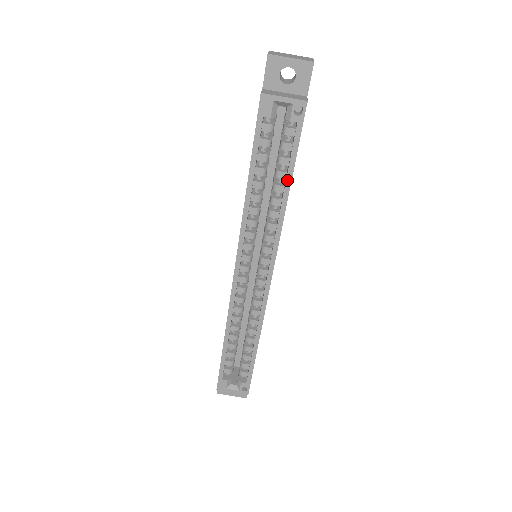
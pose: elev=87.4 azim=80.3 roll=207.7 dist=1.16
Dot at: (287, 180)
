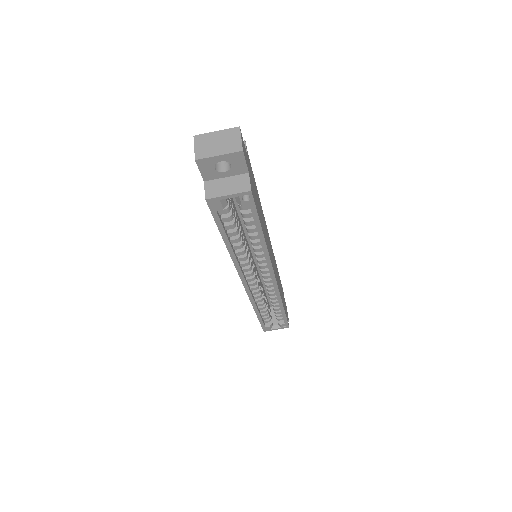
Dot at: (259, 235)
